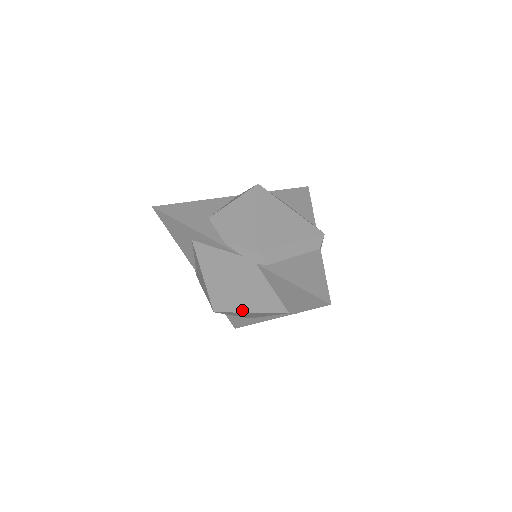
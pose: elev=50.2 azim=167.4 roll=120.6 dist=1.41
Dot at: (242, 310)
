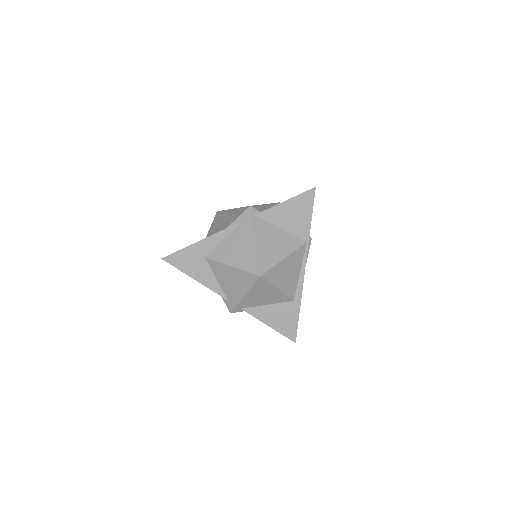
Dot at: (277, 261)
